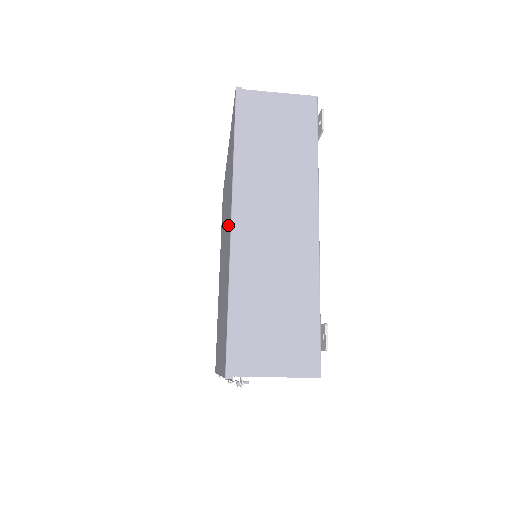
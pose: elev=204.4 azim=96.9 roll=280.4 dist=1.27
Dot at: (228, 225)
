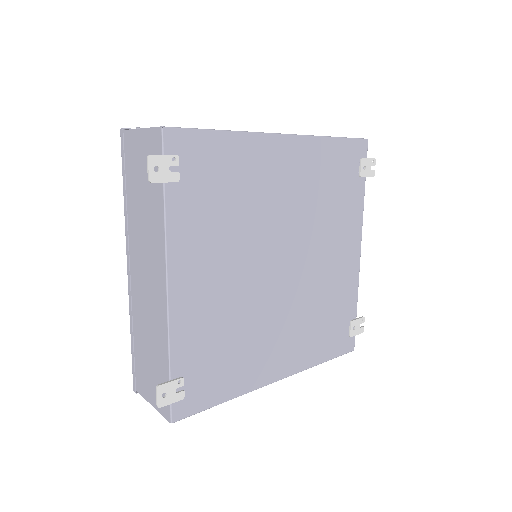
Dot at: occluded
